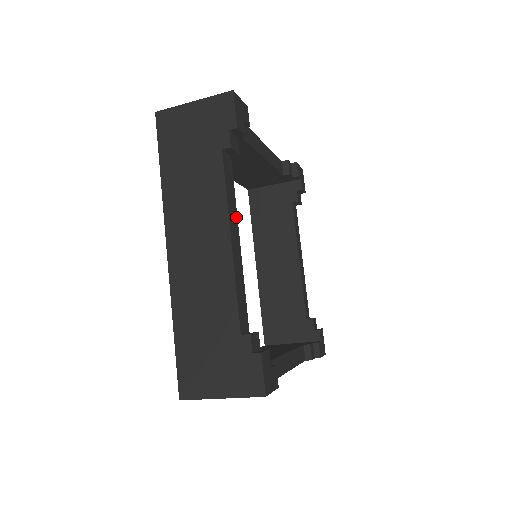
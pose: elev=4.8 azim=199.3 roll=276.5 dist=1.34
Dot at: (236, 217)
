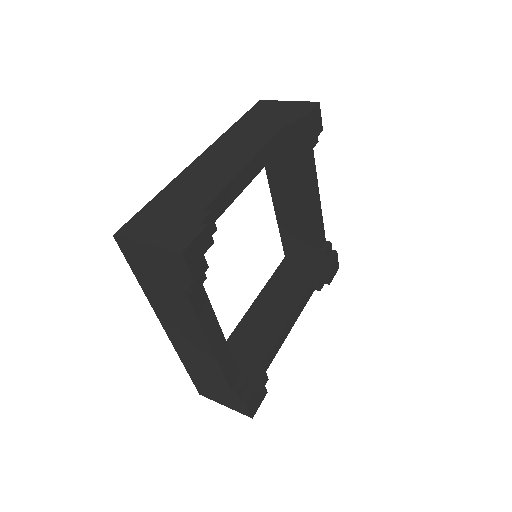
Dot at: (215, 319)
